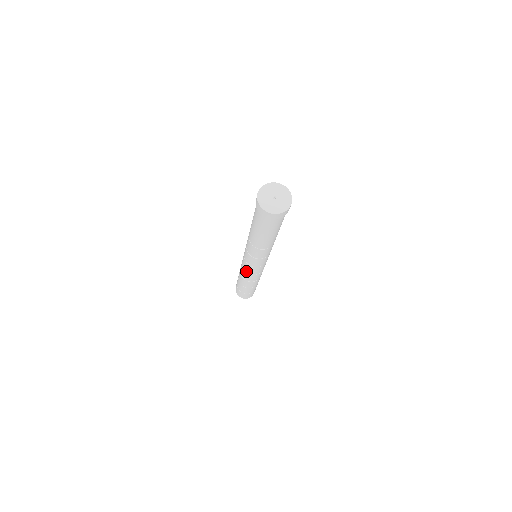
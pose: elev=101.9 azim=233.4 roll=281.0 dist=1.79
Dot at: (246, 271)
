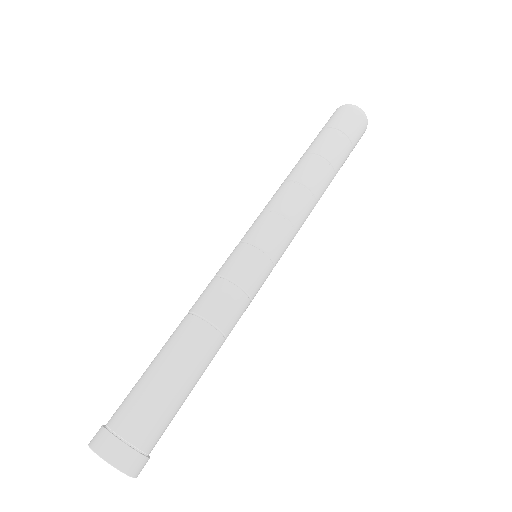
Dot at: occluded
